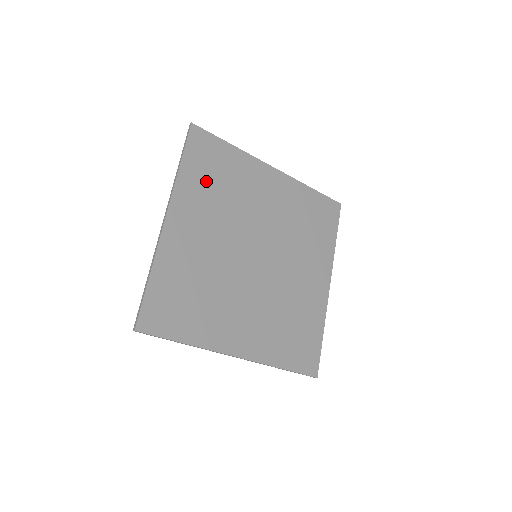
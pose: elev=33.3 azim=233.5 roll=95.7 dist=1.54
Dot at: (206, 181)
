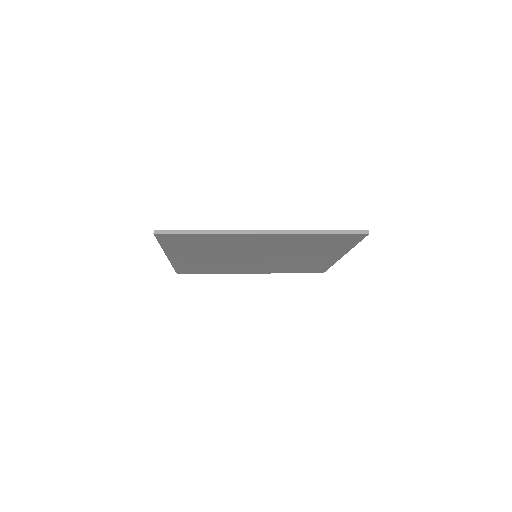
Dot at: (190, 247)
